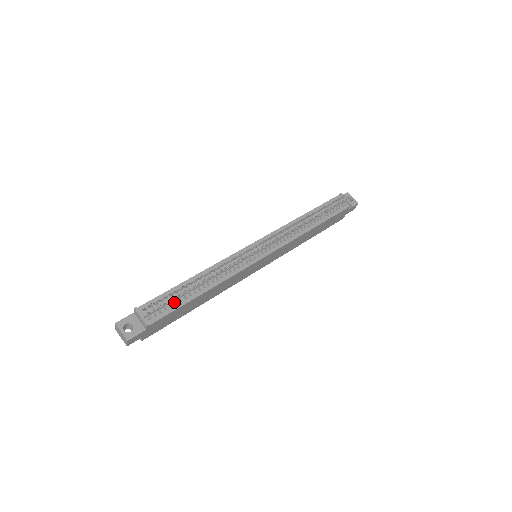
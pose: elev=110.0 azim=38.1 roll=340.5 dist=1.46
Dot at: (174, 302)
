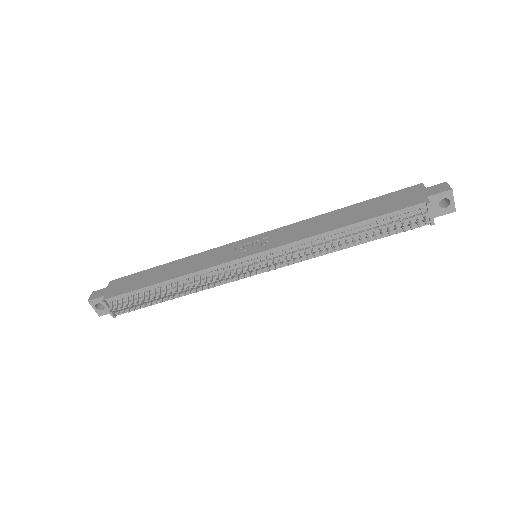
Dot at: (142, 303)
